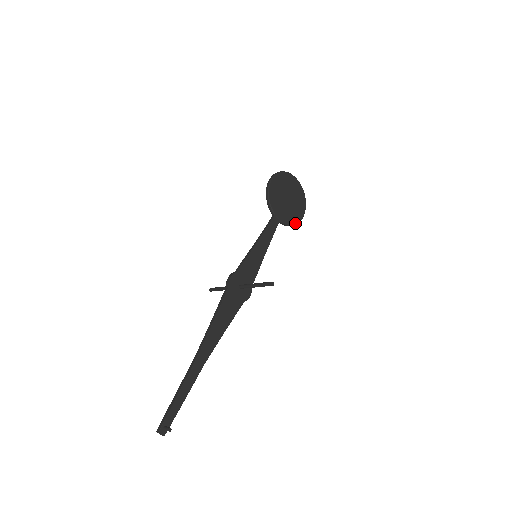
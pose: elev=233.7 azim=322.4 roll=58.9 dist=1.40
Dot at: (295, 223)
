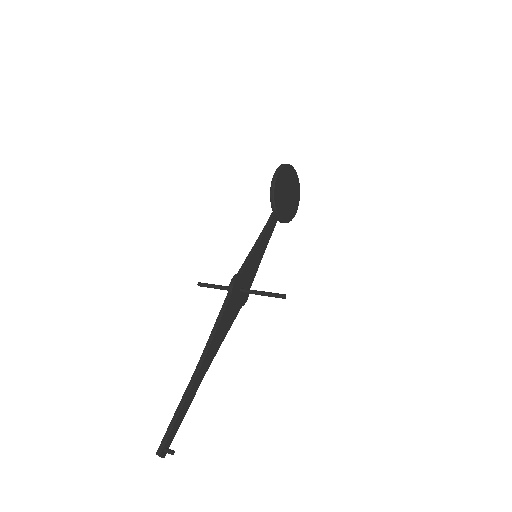
Dot at: (289, 220)
